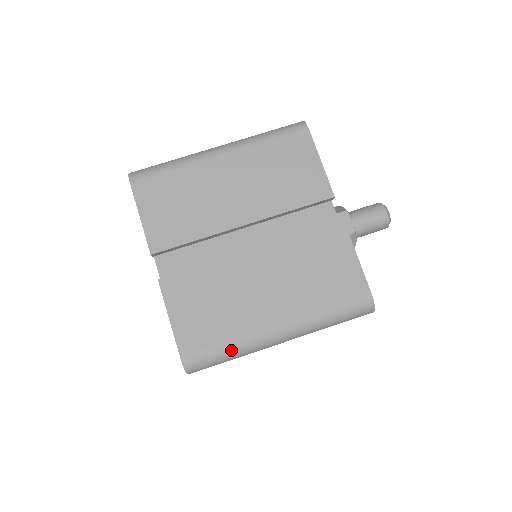
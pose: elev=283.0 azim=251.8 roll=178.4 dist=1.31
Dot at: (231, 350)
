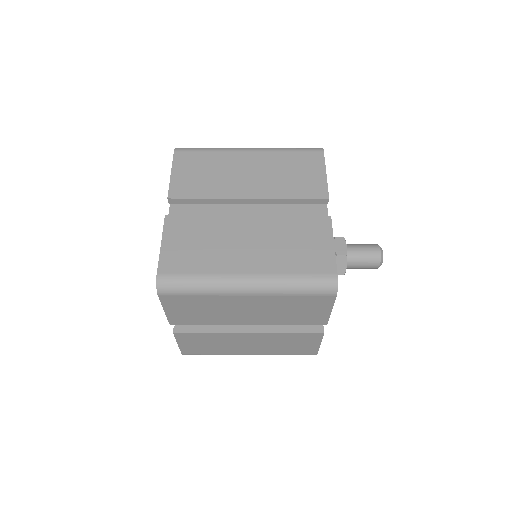
Dot at: (201, 282)
